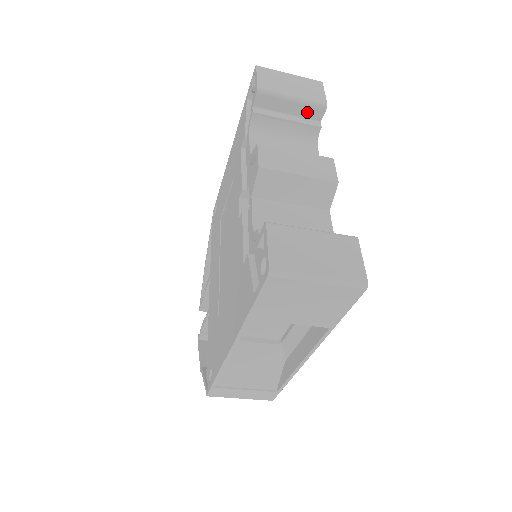
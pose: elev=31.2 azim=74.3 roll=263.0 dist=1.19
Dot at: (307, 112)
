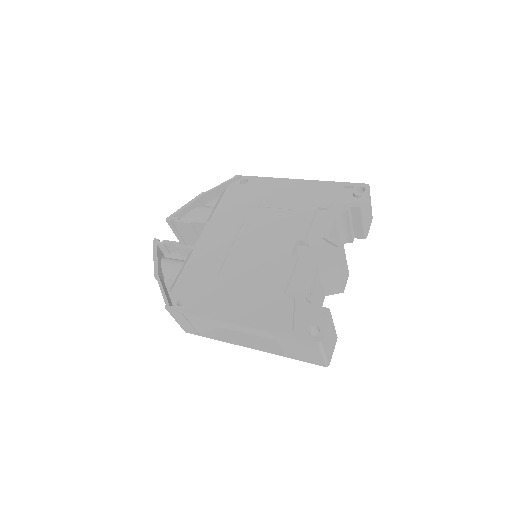
Dot at: (358, 231)
